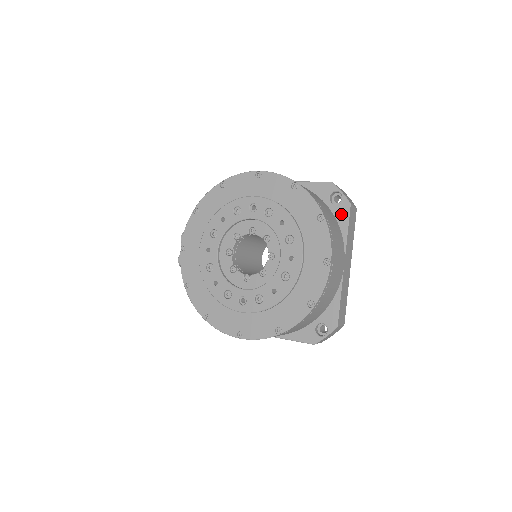
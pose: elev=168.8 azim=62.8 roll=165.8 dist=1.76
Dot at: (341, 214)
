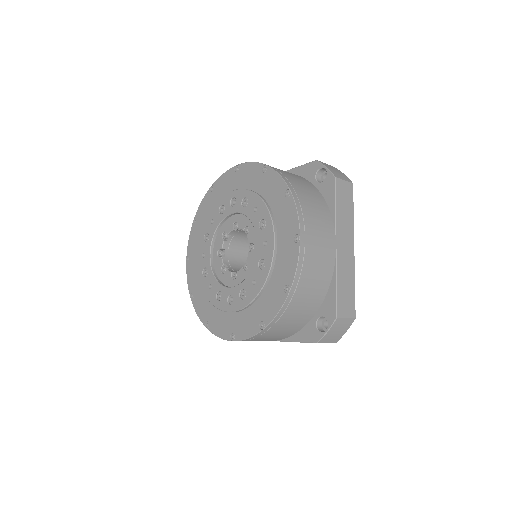
Dot at: (327, 191)
